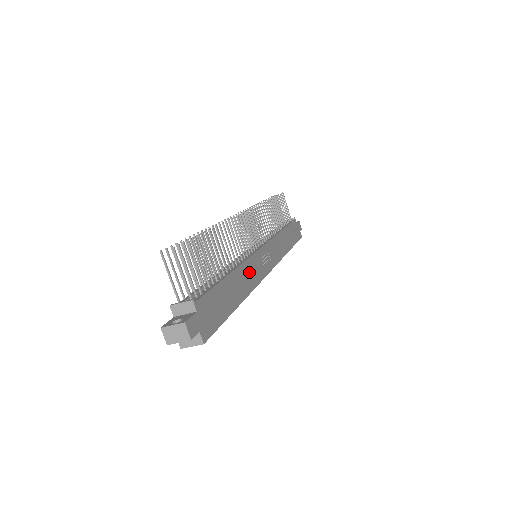
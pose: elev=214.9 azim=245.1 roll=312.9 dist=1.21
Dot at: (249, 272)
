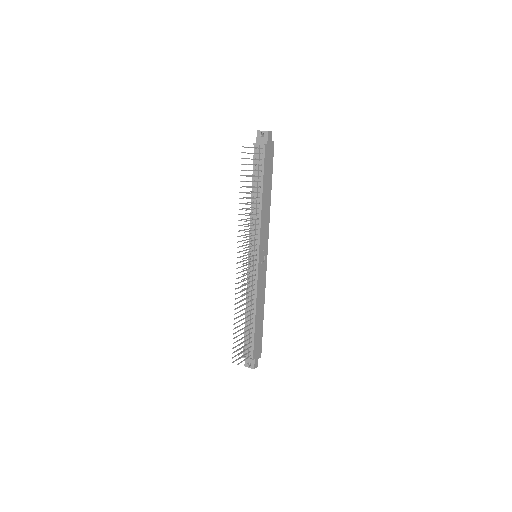
Dot at: (260, 291)
